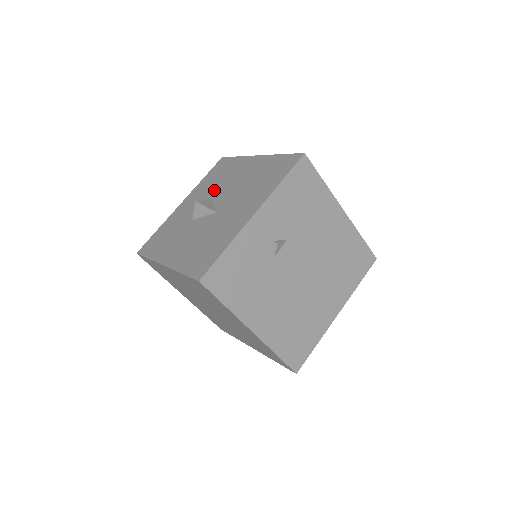
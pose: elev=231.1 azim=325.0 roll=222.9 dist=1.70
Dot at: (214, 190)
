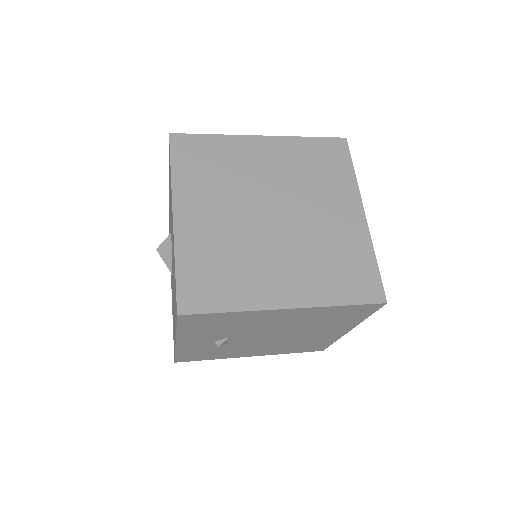
Dot at: occluded
